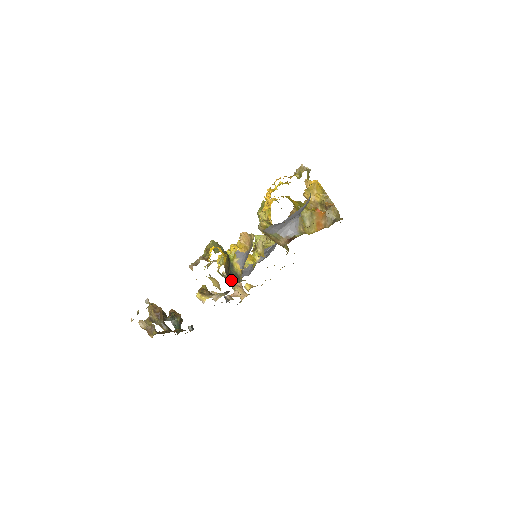
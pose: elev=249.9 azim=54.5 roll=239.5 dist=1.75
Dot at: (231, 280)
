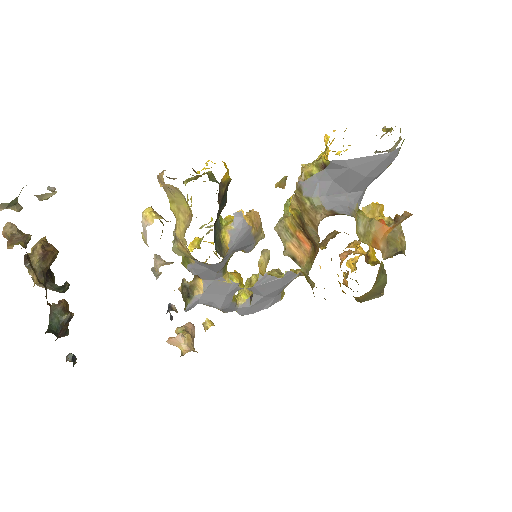
Dot at: (191, 293)
